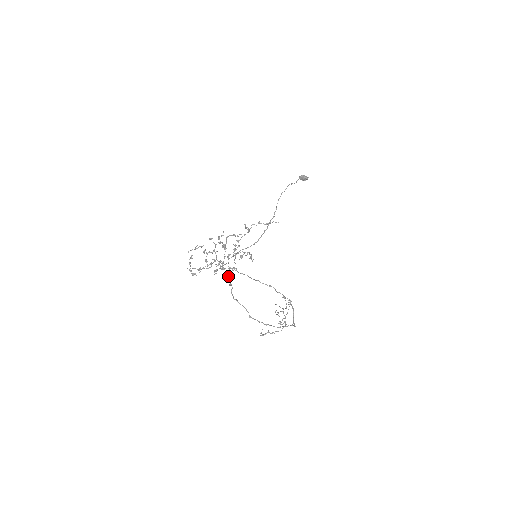
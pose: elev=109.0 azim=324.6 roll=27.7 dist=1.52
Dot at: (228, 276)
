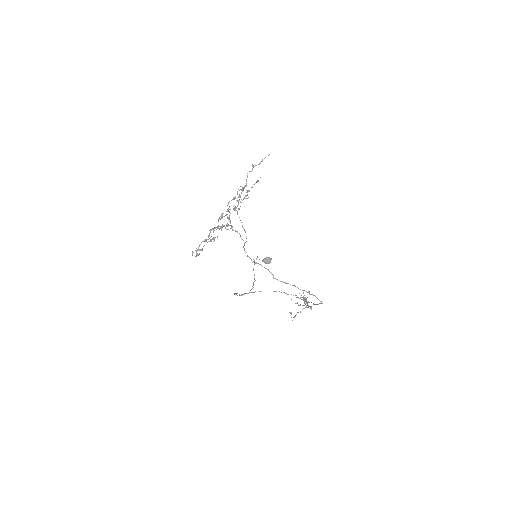
Dot at: (240, 236)
